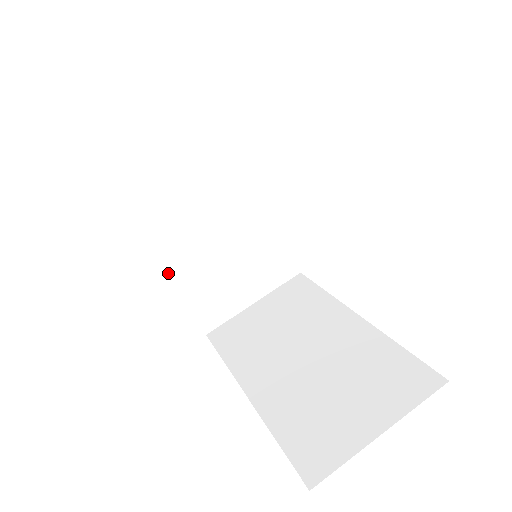
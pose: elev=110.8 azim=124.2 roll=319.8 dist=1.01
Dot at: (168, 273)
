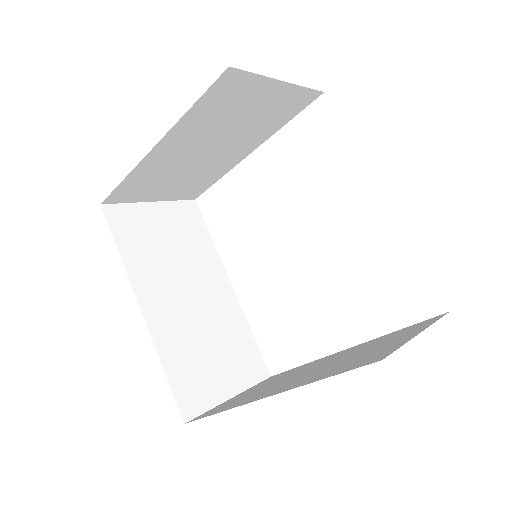
Dot at: occluded
